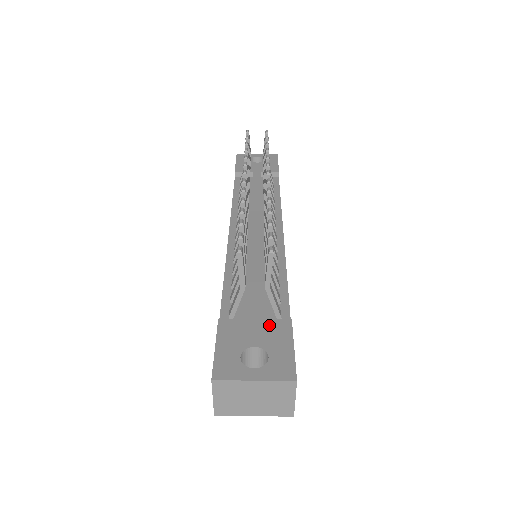
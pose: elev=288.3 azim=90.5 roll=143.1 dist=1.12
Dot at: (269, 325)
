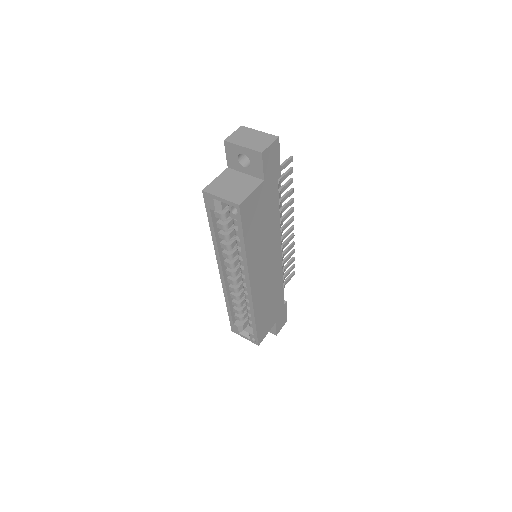
Dot at: occluded
